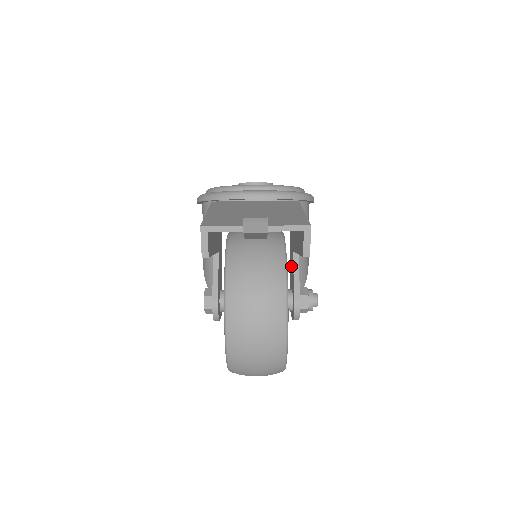
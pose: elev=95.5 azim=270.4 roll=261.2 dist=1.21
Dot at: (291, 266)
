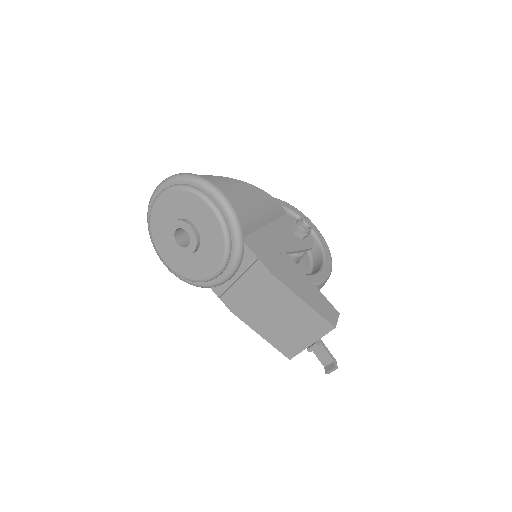
Dot at: occluded
